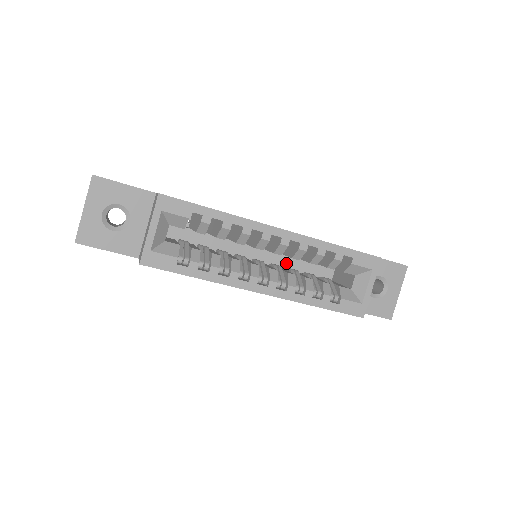
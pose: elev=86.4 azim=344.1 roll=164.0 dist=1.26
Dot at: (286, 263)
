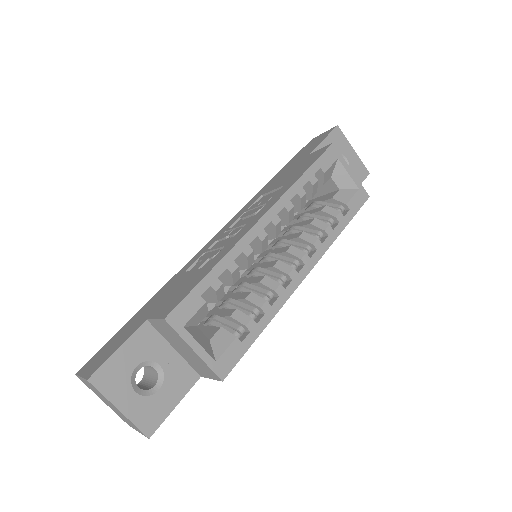
Dot at: occluded
